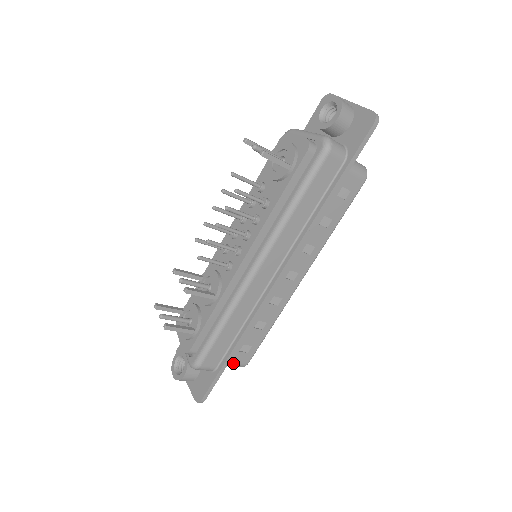
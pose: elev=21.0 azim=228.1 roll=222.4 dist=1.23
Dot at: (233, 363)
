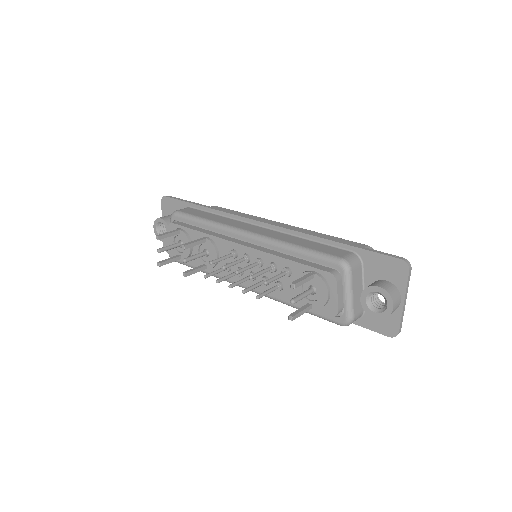
Dot at: occluded
